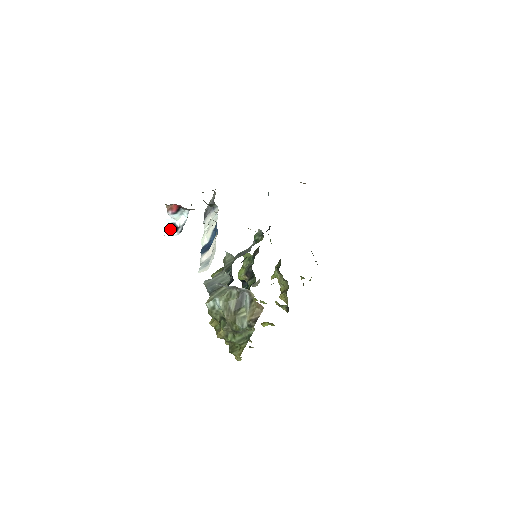
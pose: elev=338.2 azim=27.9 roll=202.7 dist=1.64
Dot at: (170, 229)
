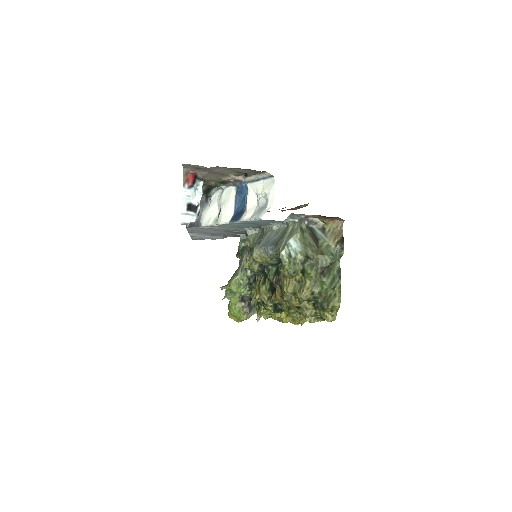
Dot at: (187, 212)
